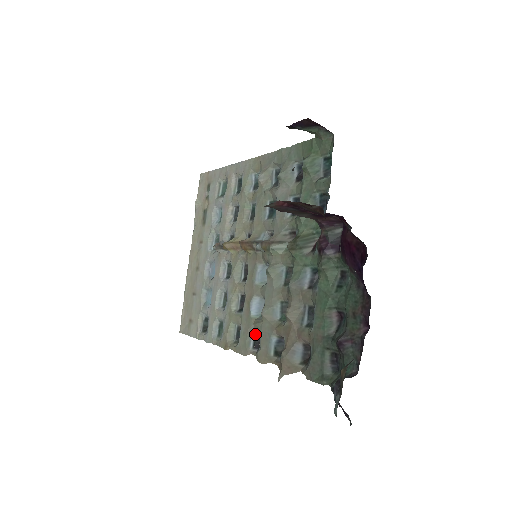
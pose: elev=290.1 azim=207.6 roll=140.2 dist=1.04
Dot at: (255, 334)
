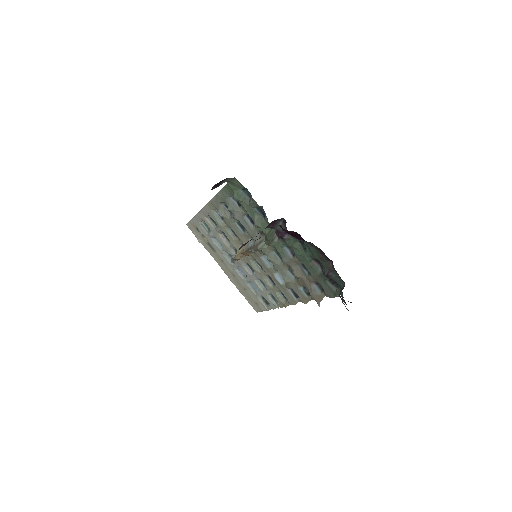
Dot at: (291, 291)
